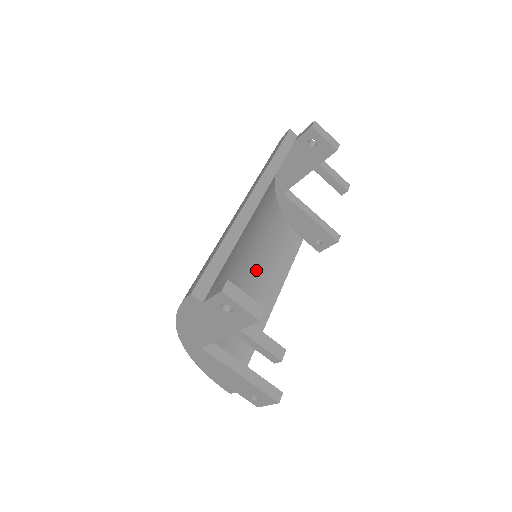
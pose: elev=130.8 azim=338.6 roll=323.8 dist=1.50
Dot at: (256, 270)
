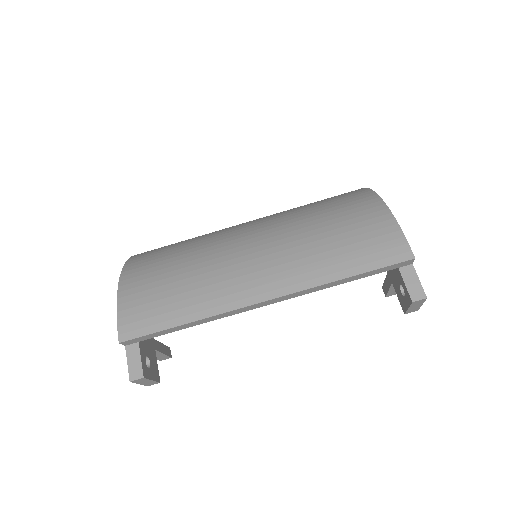
Dot at: occluded
